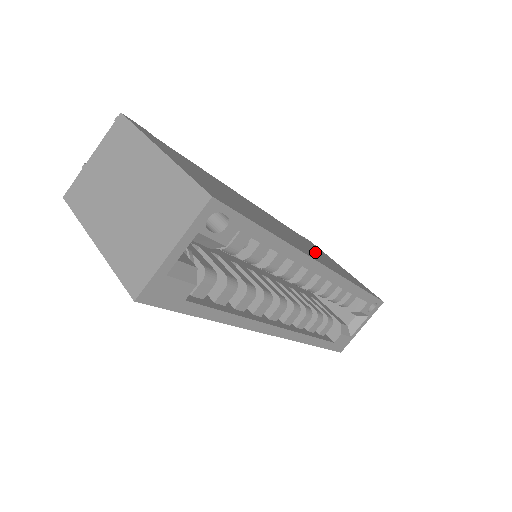
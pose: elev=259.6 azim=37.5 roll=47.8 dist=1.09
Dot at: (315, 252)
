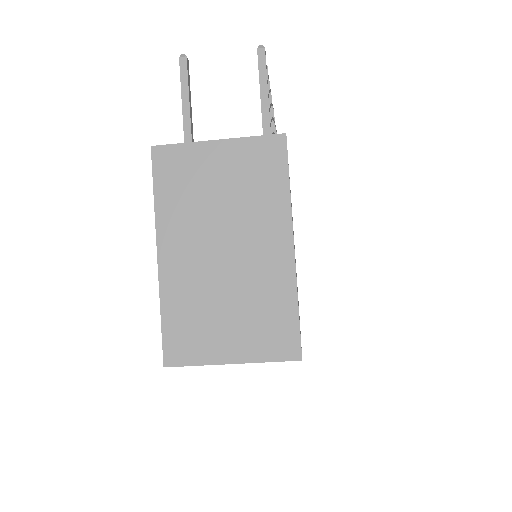
Dot at: occluded
